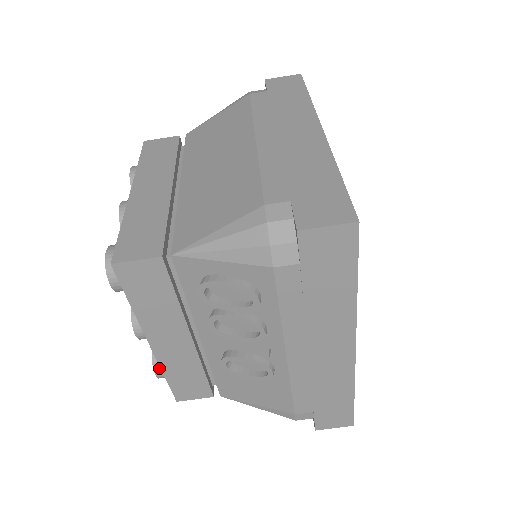
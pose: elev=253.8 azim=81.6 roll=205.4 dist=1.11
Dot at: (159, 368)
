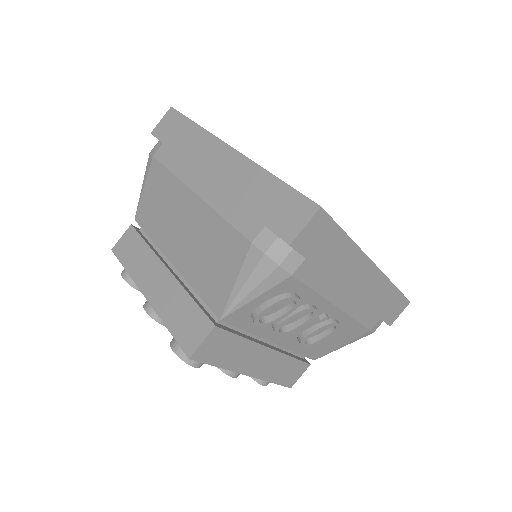
Dot at: (262, 380)
